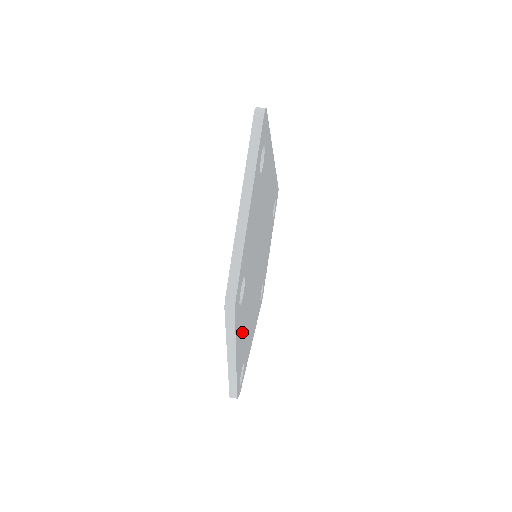
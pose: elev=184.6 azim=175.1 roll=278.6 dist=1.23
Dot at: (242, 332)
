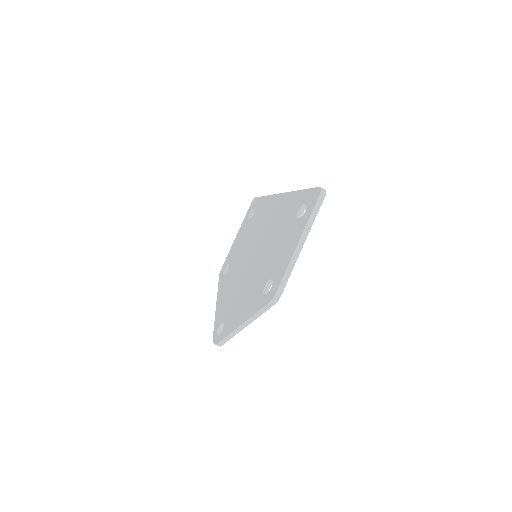
Dot at: occluded
